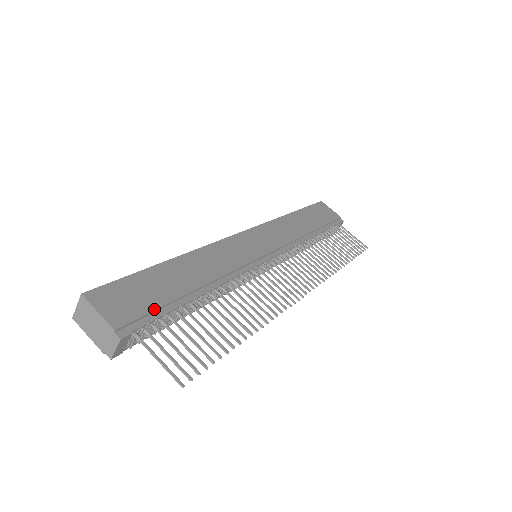
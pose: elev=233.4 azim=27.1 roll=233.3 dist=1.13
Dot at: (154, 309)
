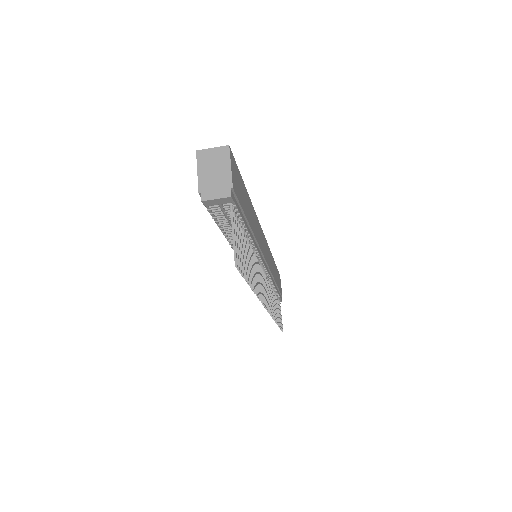
Dot at: (242, 206)
